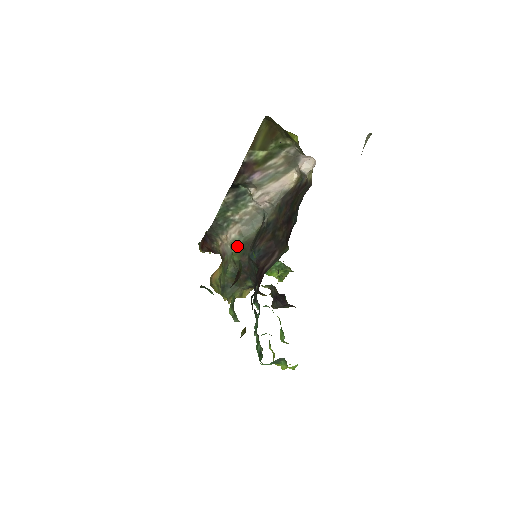
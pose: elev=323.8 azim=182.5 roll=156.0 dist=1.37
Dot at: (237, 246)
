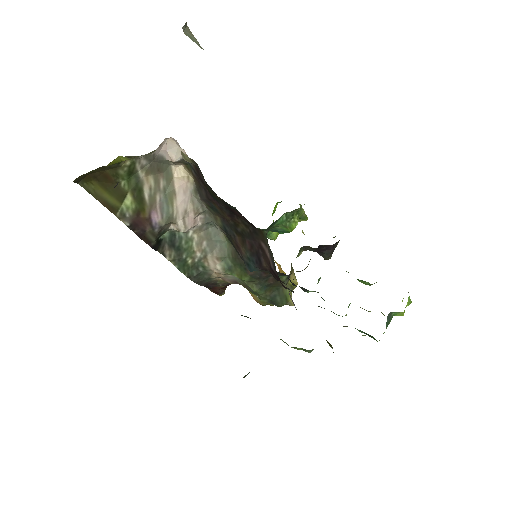
Dot at: (233, 270)
